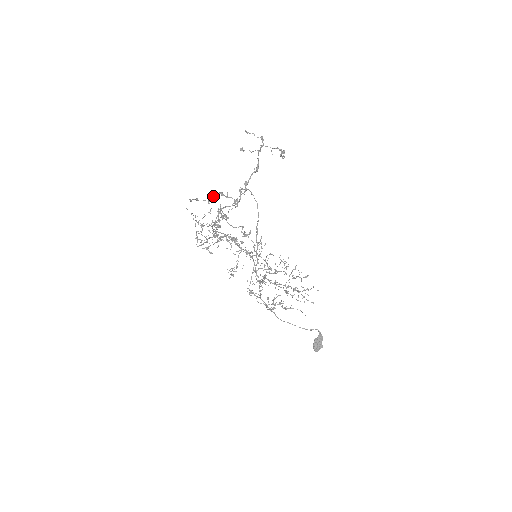
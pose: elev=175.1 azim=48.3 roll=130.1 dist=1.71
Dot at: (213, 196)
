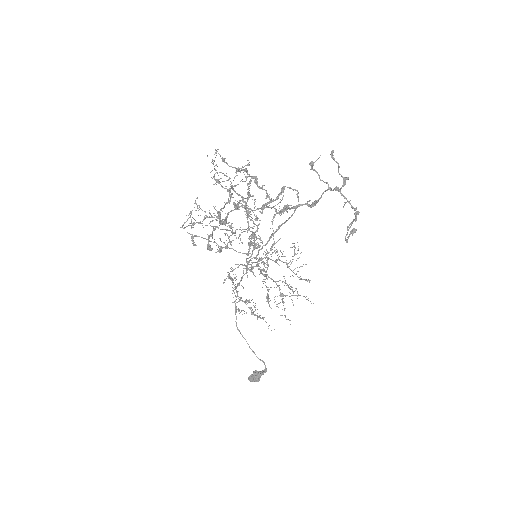
Dot at: (245, 171)
